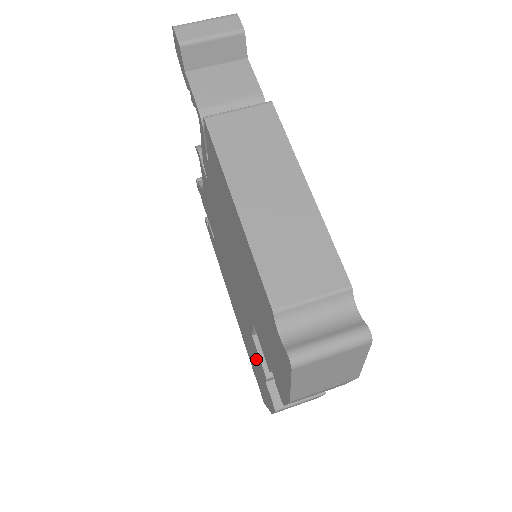
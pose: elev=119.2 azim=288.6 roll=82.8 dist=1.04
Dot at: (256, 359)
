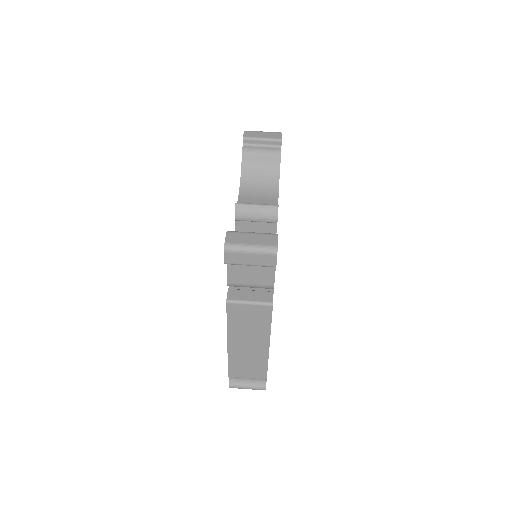
Dot at: occluded
